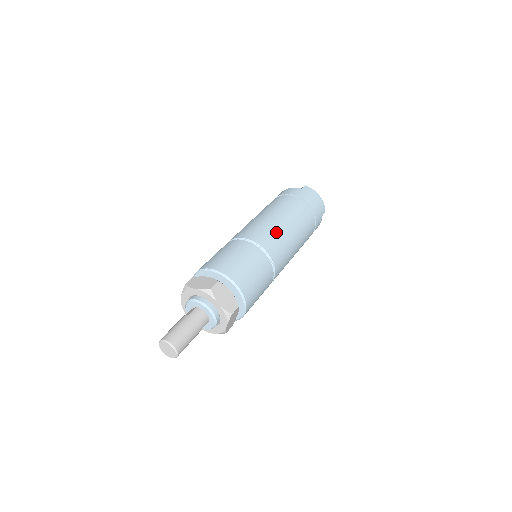
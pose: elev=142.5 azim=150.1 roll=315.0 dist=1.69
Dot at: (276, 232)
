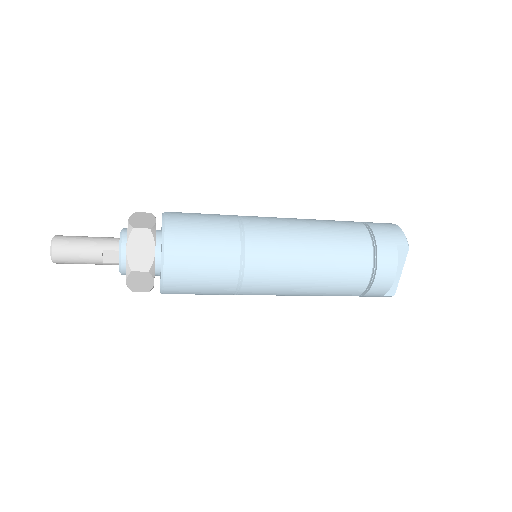
Dot at: (278, 218)
